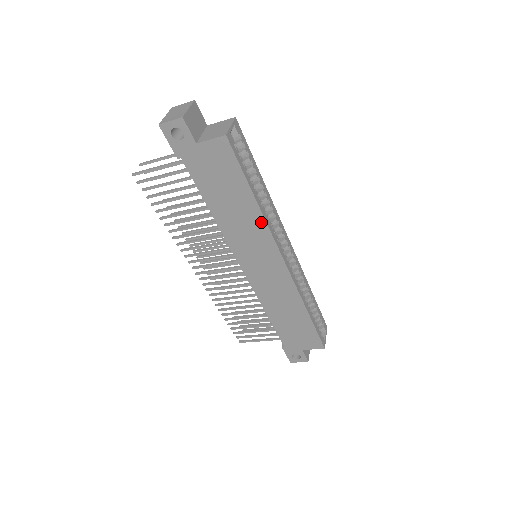
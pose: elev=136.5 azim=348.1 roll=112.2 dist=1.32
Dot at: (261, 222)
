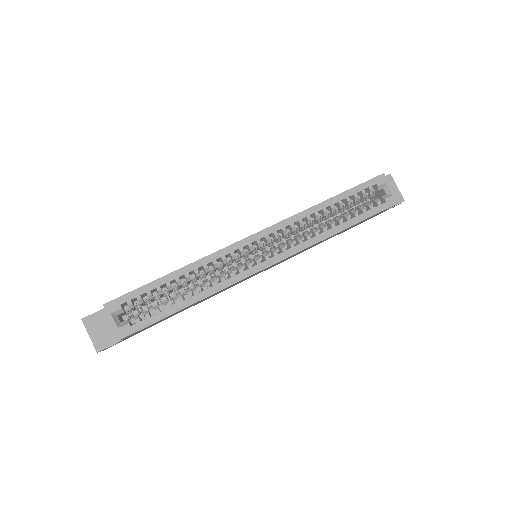
Dot at: occluded
